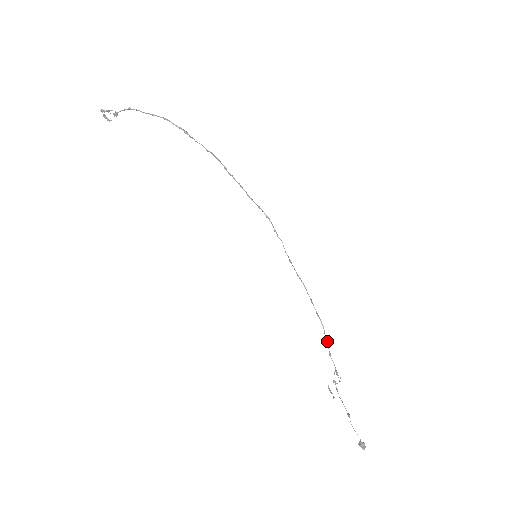
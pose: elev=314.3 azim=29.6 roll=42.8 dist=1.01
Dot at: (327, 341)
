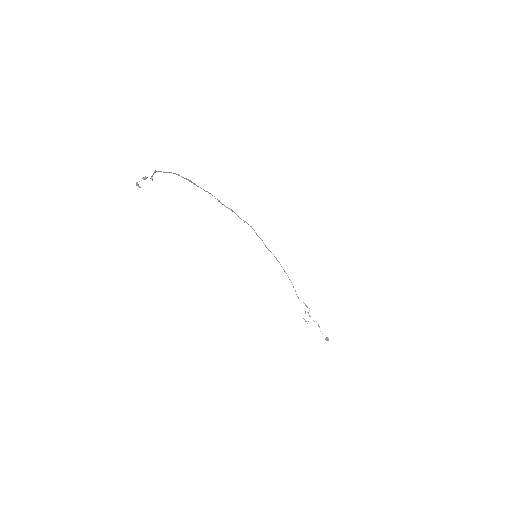
Dot at: (295, 291)
